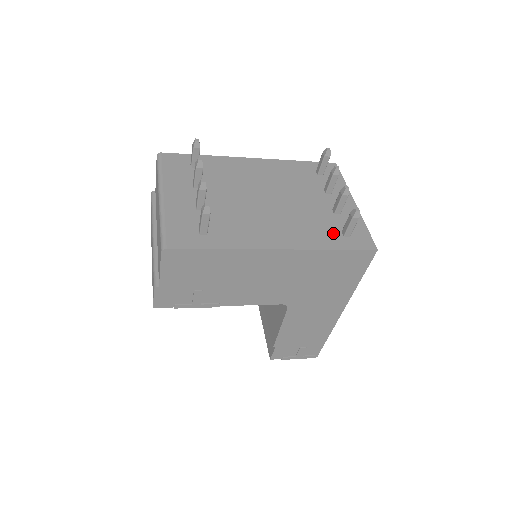
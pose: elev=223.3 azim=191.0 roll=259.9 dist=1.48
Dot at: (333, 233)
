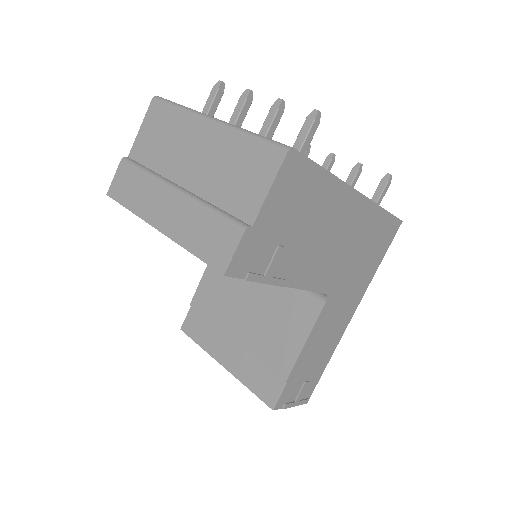
Dot at: occluded
